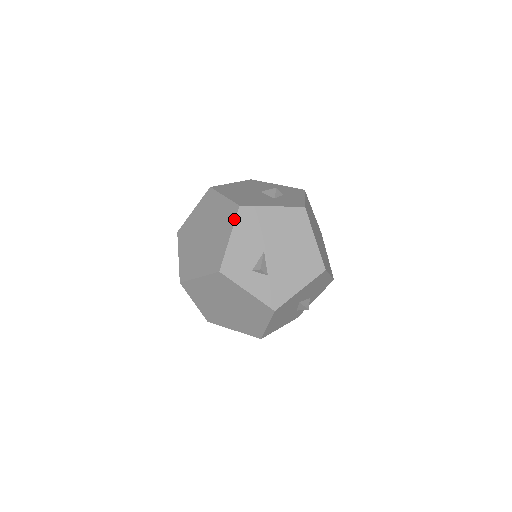
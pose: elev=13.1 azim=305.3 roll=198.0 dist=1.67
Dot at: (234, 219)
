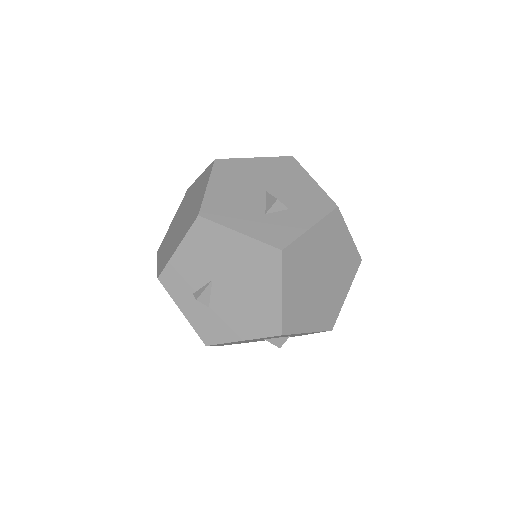
Dot at: (189, 228)
